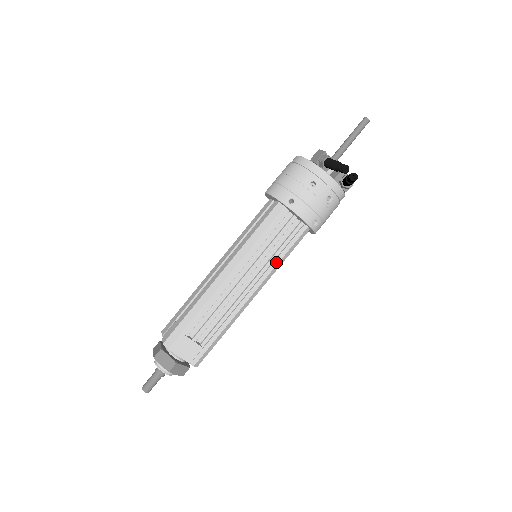
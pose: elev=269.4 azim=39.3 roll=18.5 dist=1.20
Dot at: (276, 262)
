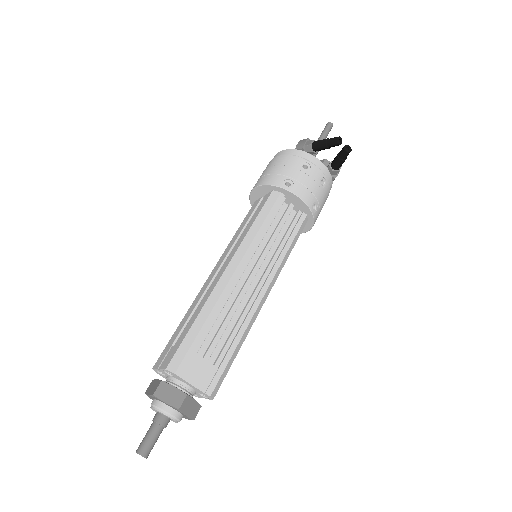
Dot at: (283, 253)
